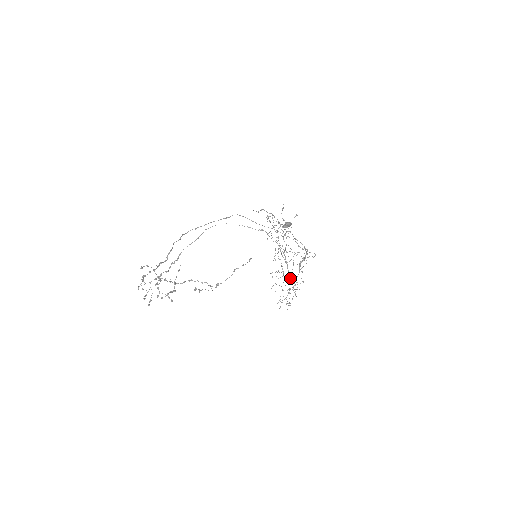
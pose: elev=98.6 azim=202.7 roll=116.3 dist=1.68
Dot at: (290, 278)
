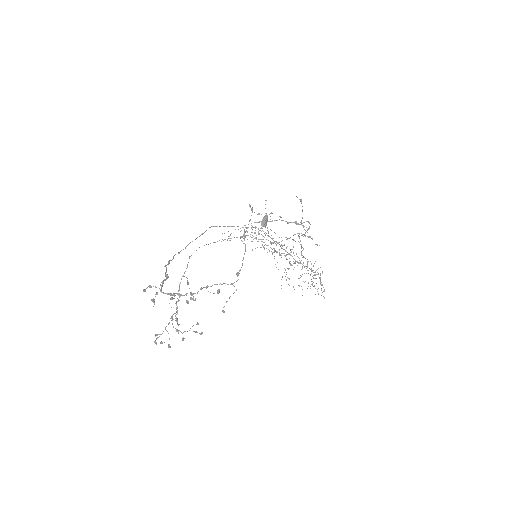
Dot at: occluded
